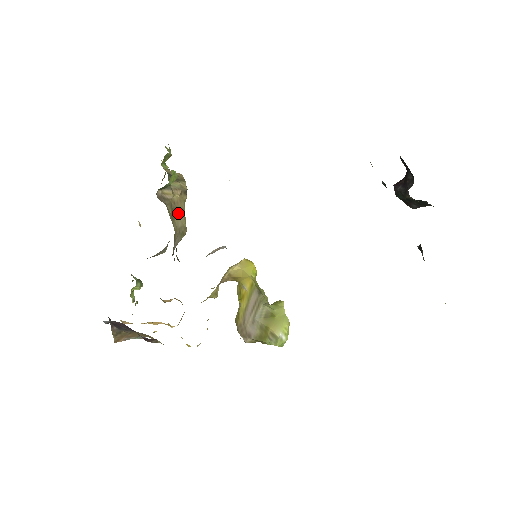
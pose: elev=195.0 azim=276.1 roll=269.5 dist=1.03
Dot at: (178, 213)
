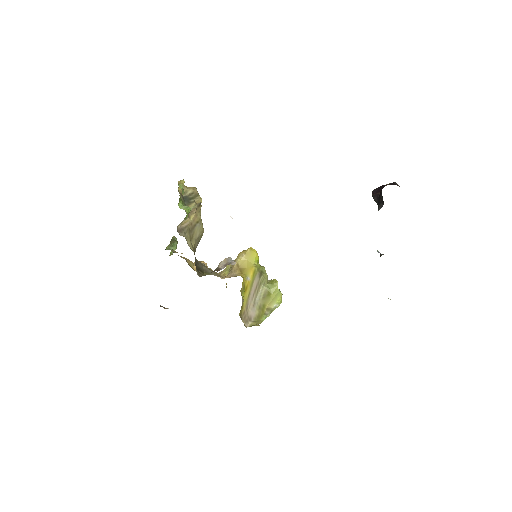
Dot at: (195, 227)
